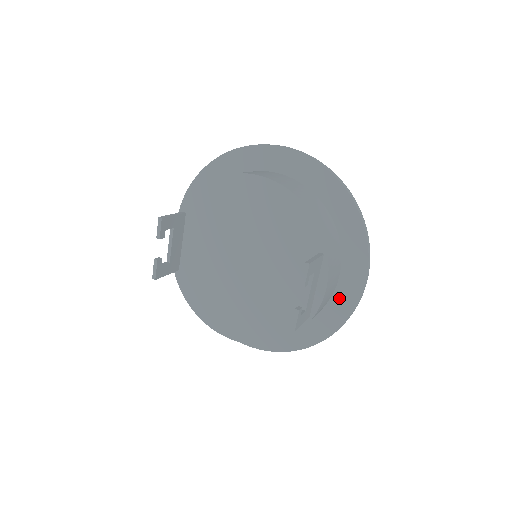
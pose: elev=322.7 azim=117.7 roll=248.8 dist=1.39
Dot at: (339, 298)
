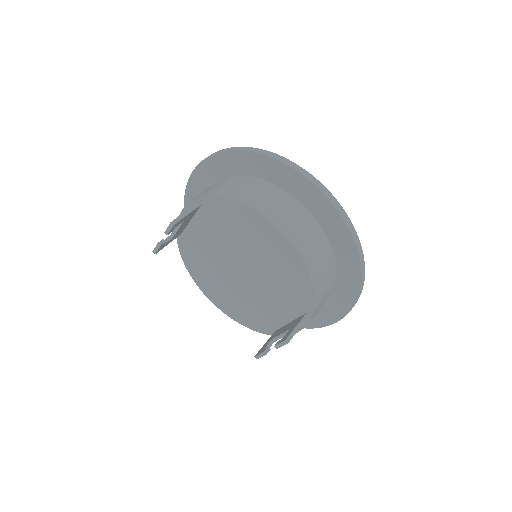
Dot at: occluded
